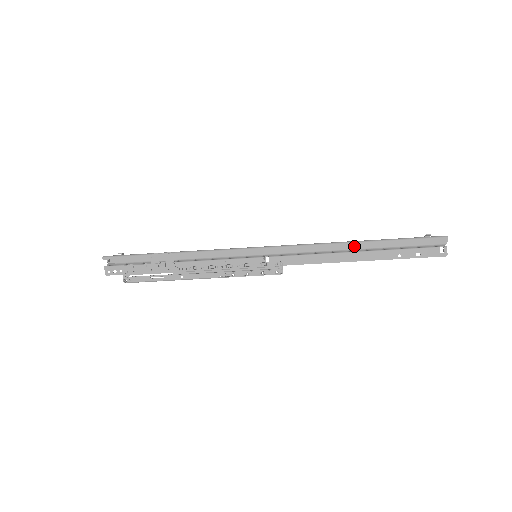
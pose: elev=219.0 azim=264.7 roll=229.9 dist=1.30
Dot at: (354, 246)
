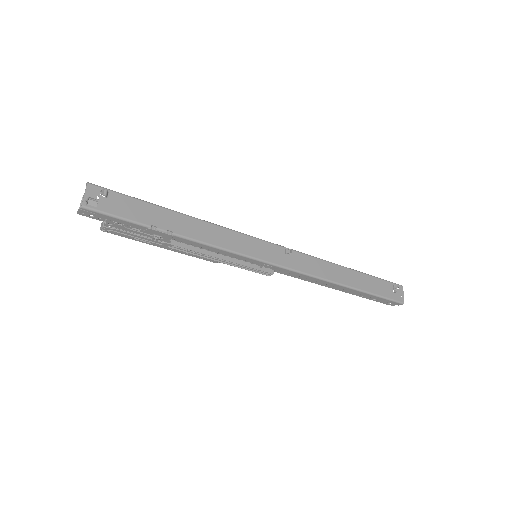
Dot at: (339, 287)
